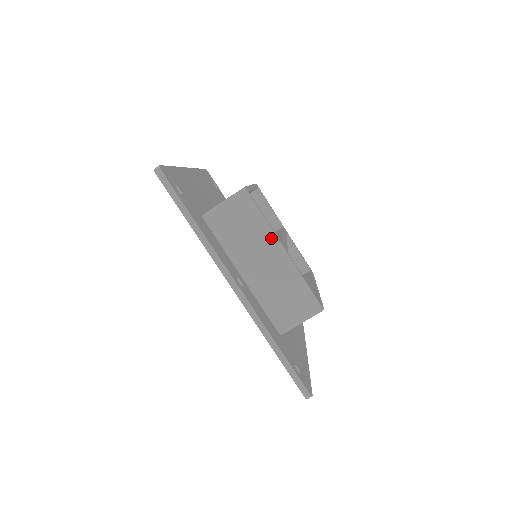
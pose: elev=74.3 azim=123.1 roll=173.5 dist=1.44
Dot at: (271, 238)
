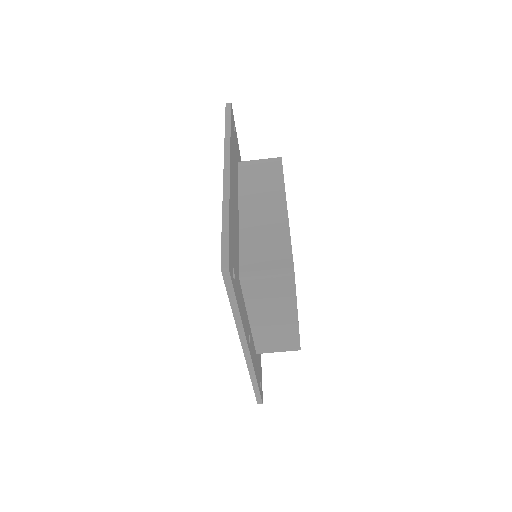
Dot at: (292, 308)
